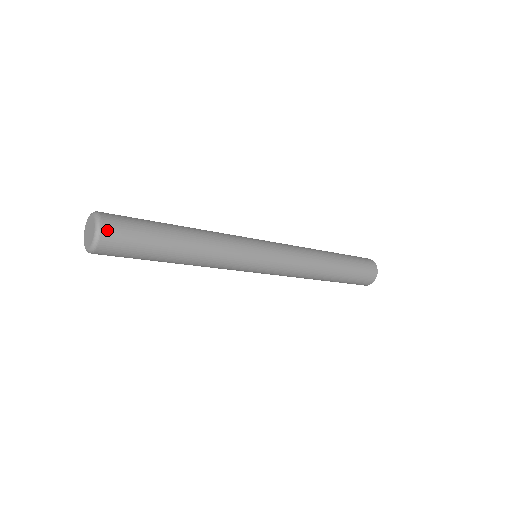
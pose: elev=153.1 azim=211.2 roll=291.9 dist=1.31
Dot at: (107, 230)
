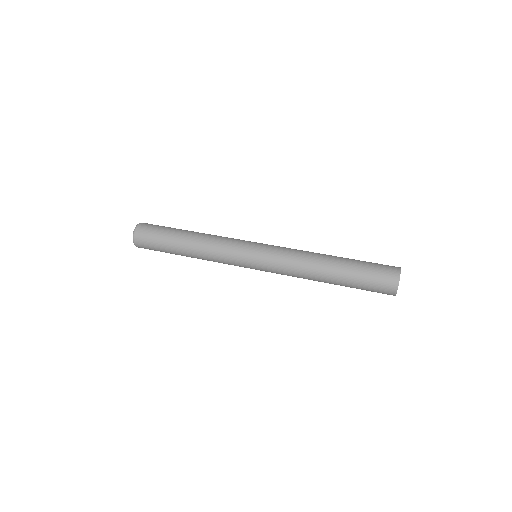
Dot at: (138, 235)
